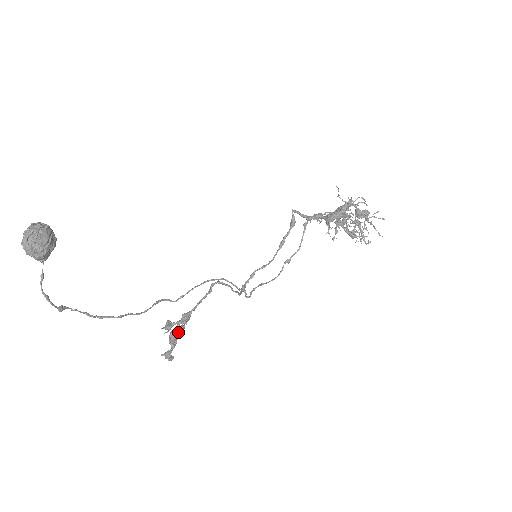
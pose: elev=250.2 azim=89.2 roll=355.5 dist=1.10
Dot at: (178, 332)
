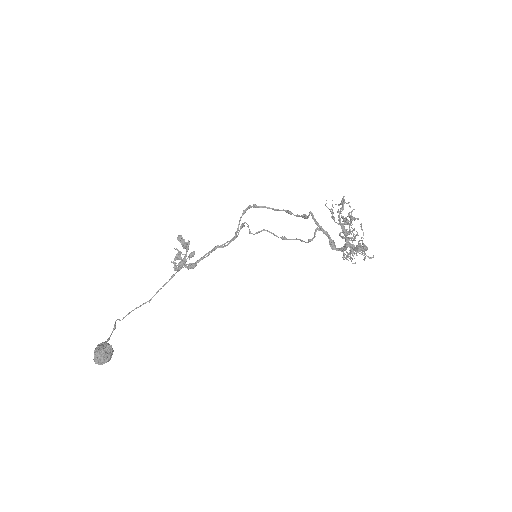
Dot at: occluded
